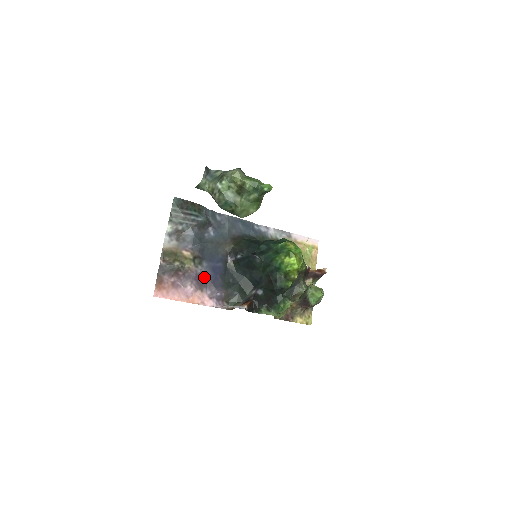
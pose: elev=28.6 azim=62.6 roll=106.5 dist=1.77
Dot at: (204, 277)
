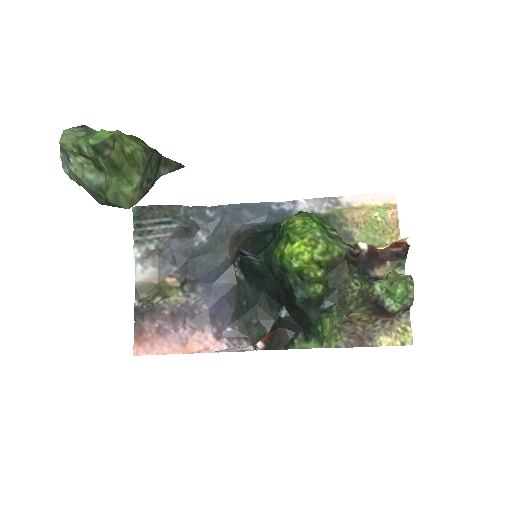
Dot at: (202, 309)
